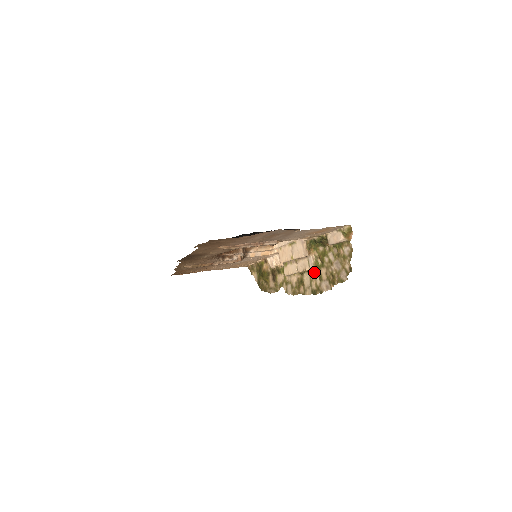
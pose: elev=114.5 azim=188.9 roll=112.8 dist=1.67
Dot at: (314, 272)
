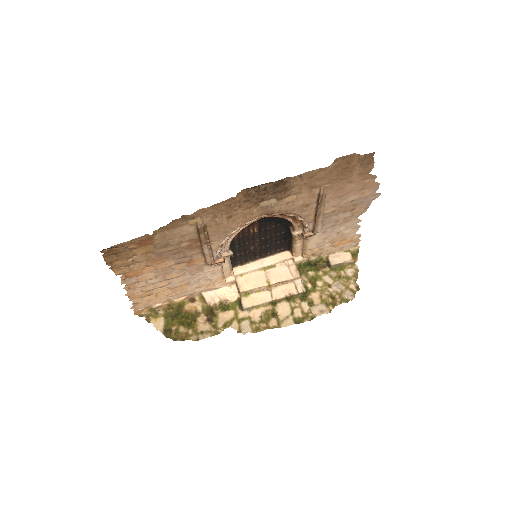
Dot at: (299, 298)
